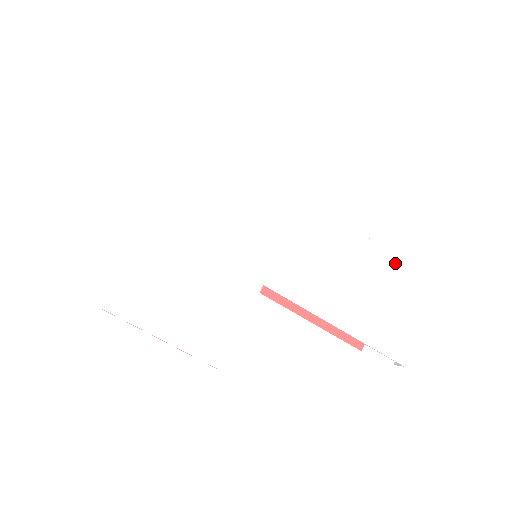
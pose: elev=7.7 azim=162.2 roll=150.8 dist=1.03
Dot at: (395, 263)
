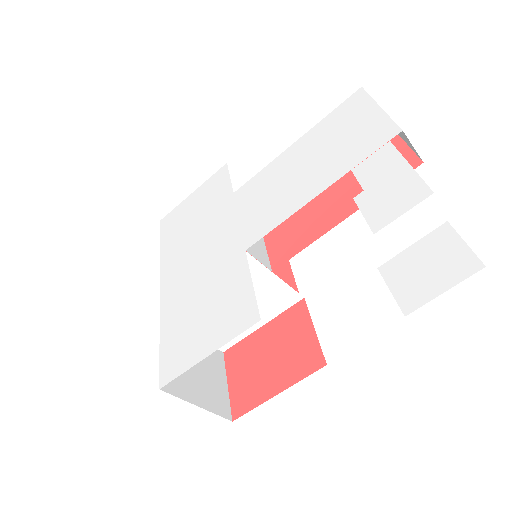
Dot at: (319, 127)
